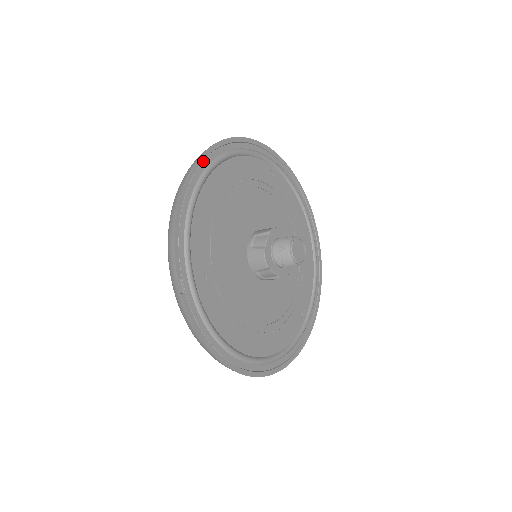
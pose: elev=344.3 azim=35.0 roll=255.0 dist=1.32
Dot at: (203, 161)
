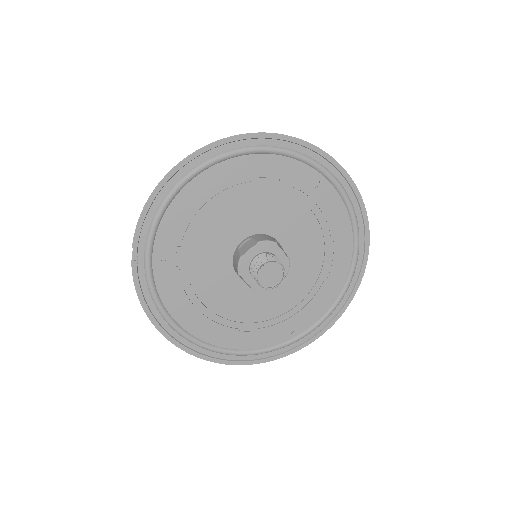
Dot at: (210, 150)
